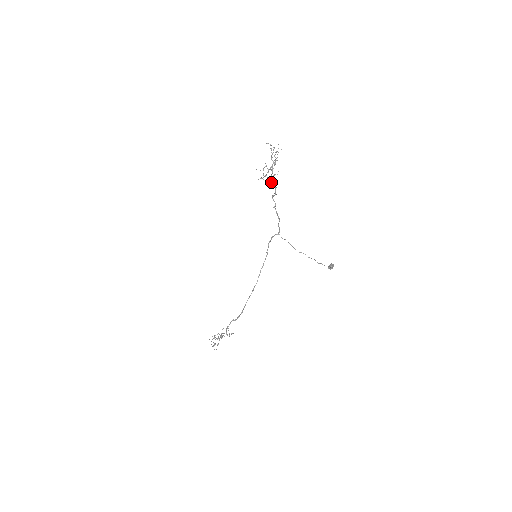
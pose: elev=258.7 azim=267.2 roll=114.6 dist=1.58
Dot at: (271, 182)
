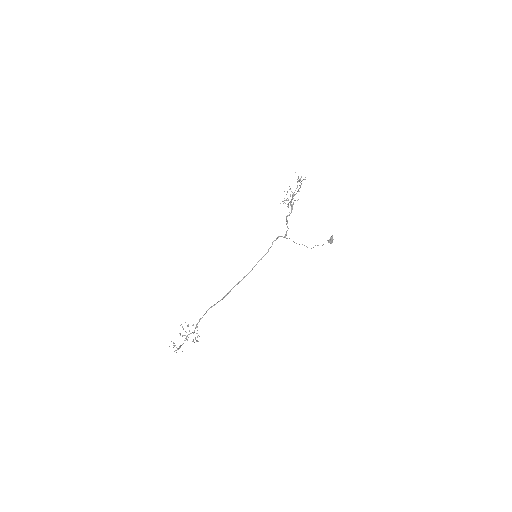
Dot at: (290, 202)
